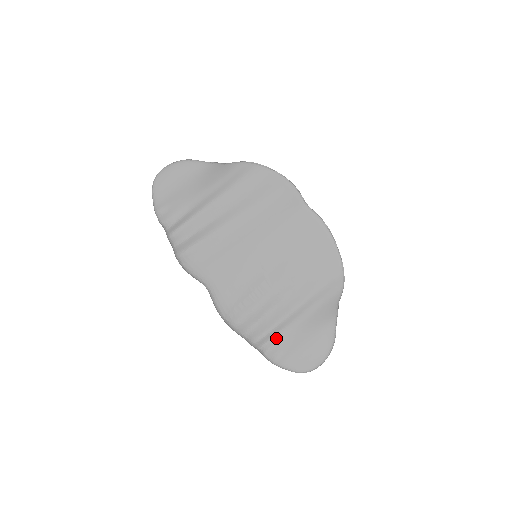
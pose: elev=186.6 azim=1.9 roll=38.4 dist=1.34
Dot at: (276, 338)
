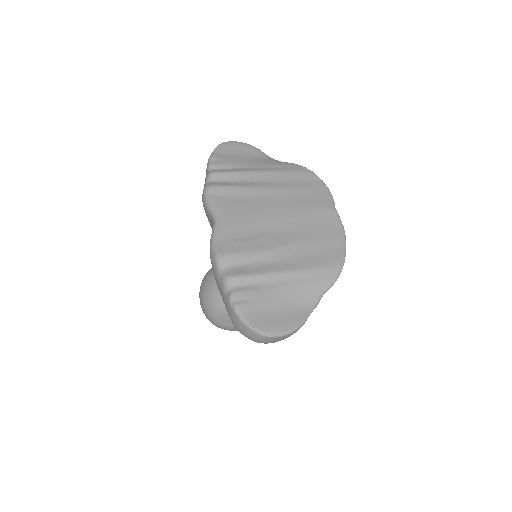
Dot at: (251, 287)
